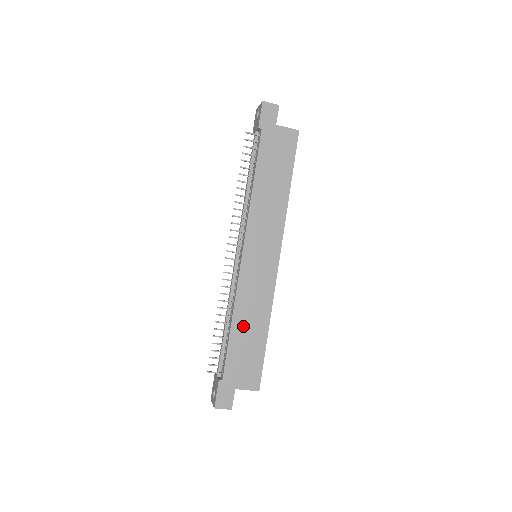
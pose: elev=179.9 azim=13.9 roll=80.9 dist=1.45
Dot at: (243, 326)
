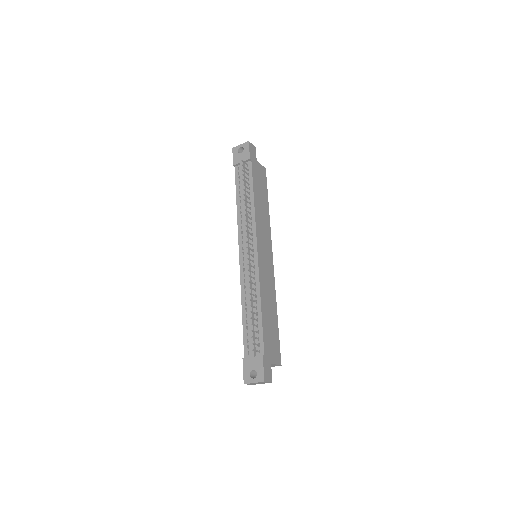
Dot at: (266, 309)
